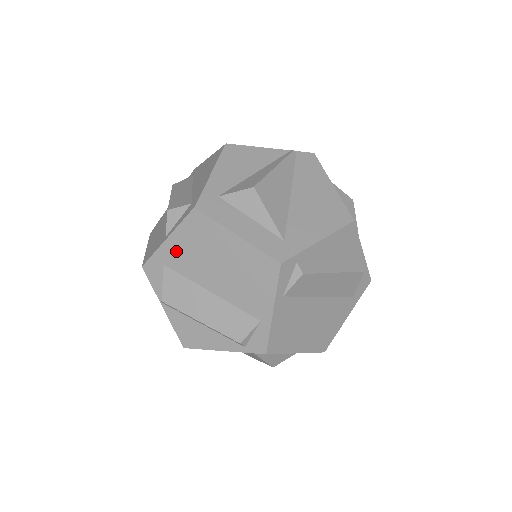
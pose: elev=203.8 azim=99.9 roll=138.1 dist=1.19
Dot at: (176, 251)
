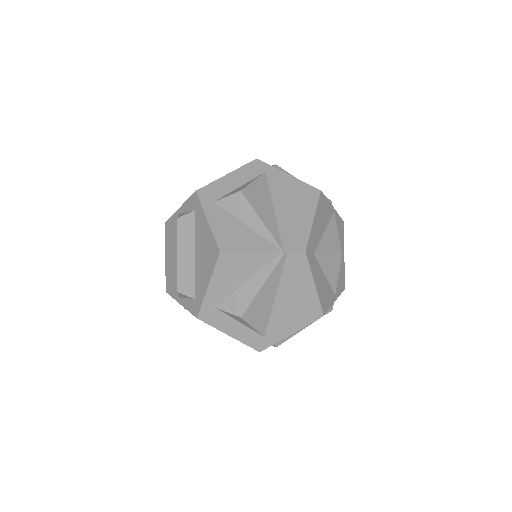
Dot at: occluded
